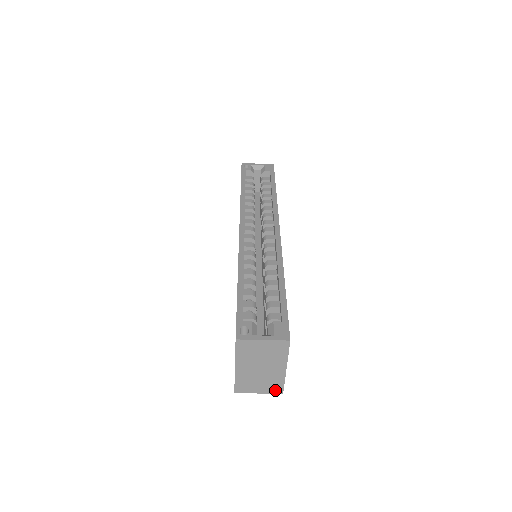
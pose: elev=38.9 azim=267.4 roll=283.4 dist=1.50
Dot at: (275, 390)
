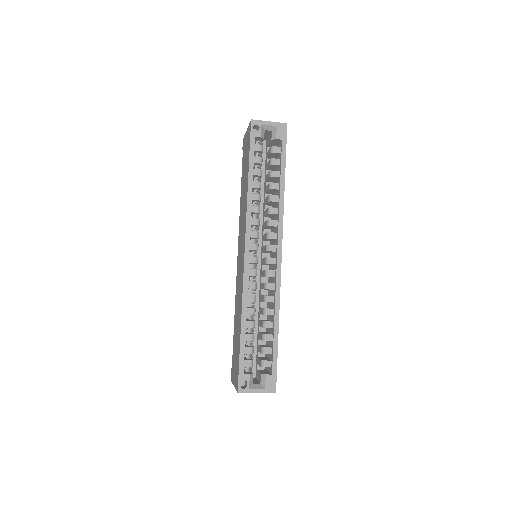
Dot at: occluded
